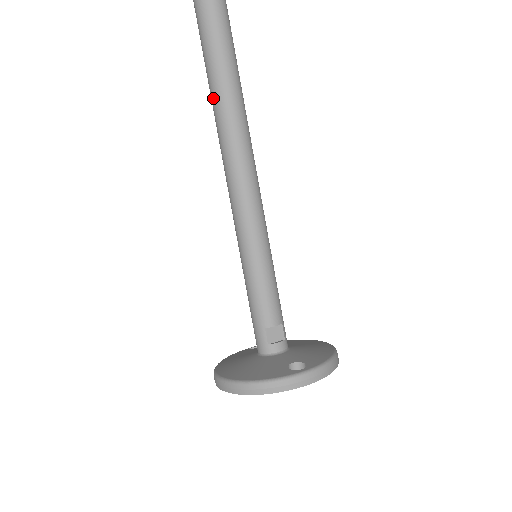
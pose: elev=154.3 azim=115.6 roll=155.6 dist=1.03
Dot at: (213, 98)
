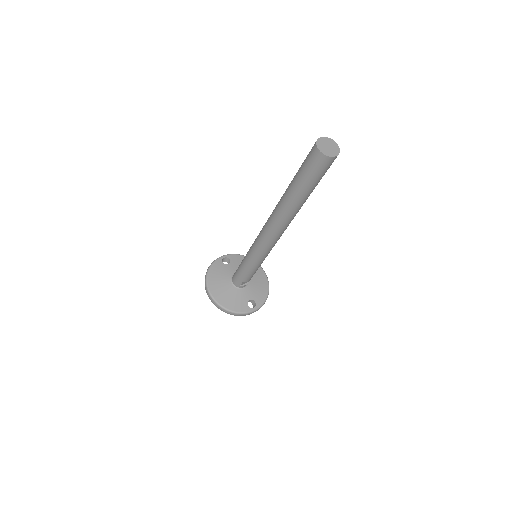
Dot at: (283, 207)
